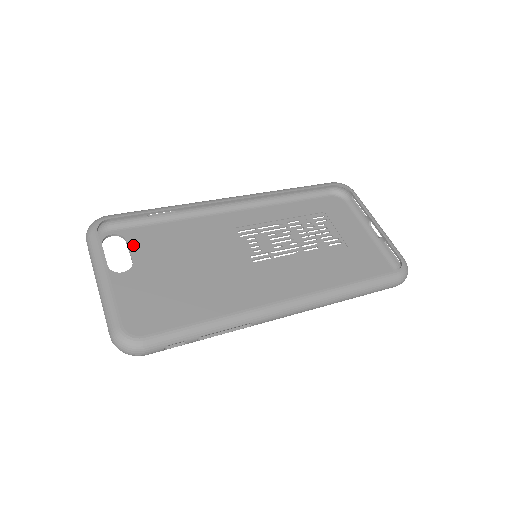
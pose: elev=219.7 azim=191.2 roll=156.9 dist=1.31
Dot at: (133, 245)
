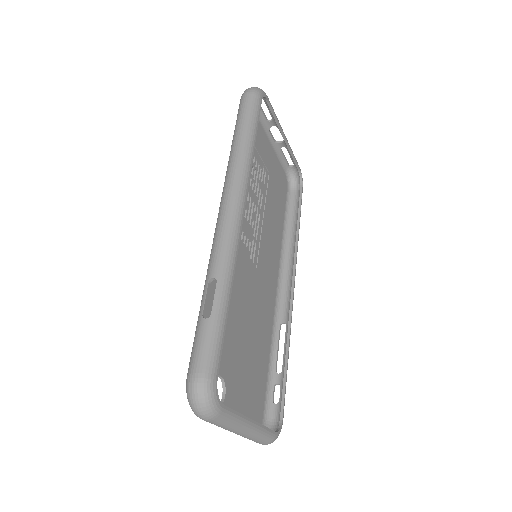
Dot at: occluded
